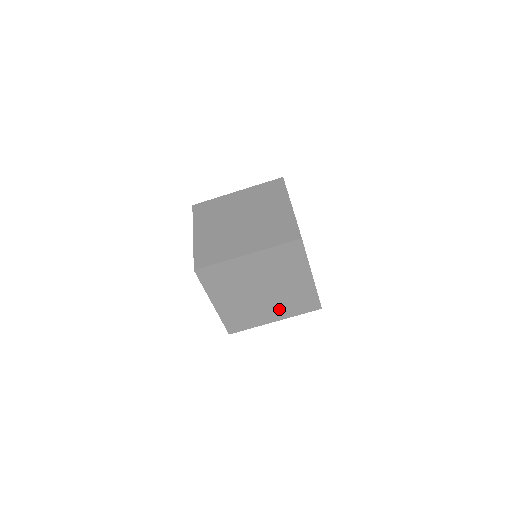
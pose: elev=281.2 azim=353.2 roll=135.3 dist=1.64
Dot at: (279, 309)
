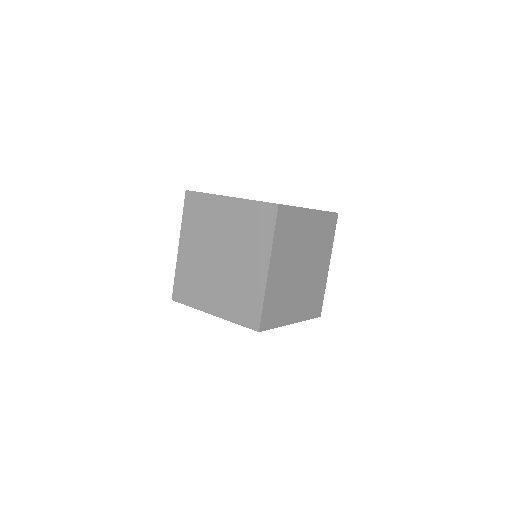
Dot at: occluded
